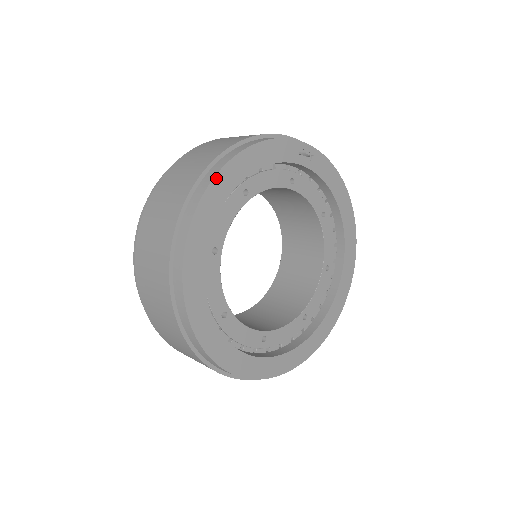
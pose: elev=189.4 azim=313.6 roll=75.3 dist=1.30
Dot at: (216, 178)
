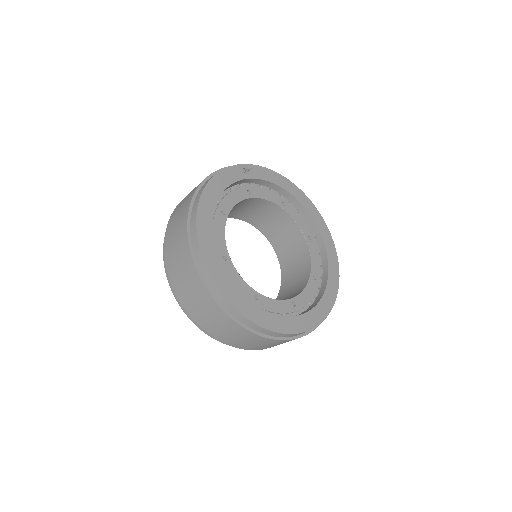
Dot at: (198, 211)
